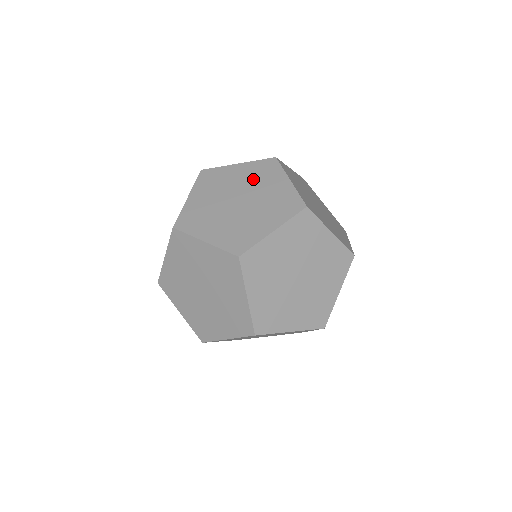
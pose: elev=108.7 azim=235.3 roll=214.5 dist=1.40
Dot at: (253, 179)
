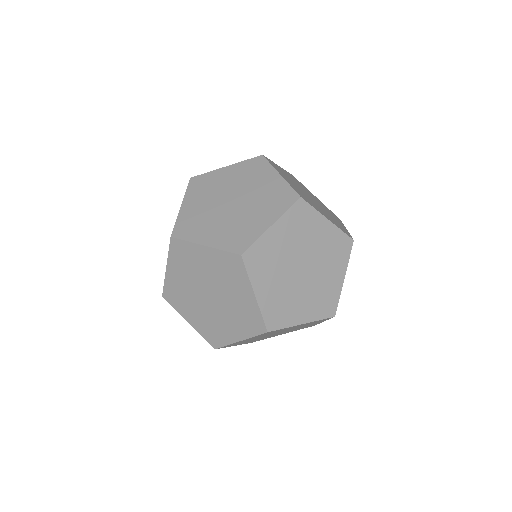
Dot at: (243, 179)
